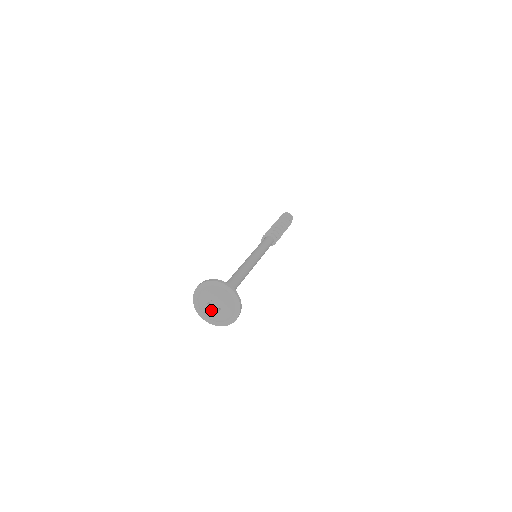
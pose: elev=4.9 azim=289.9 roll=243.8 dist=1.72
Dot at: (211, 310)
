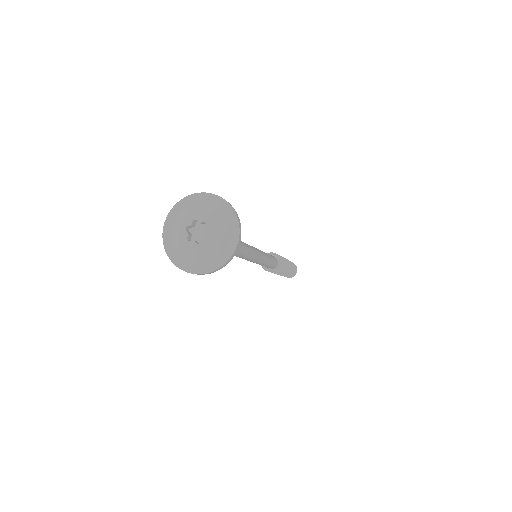
Dot at: (191, 240)
